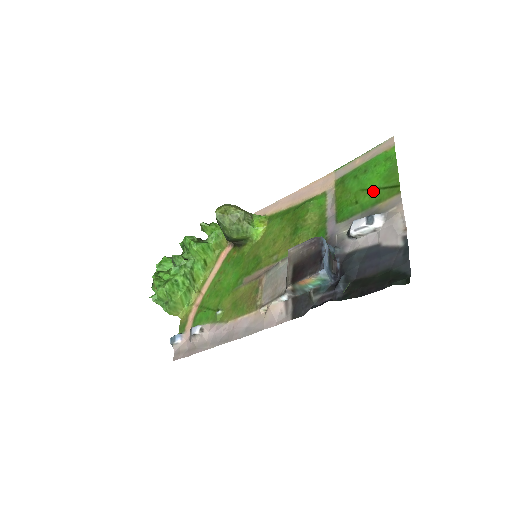
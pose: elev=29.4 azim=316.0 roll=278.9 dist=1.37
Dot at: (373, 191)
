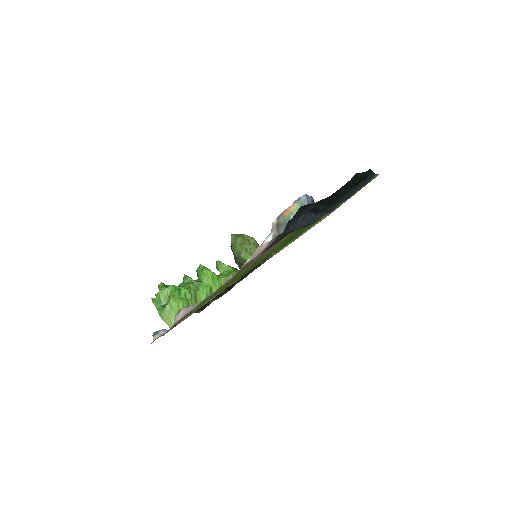
Dot at: occluded
